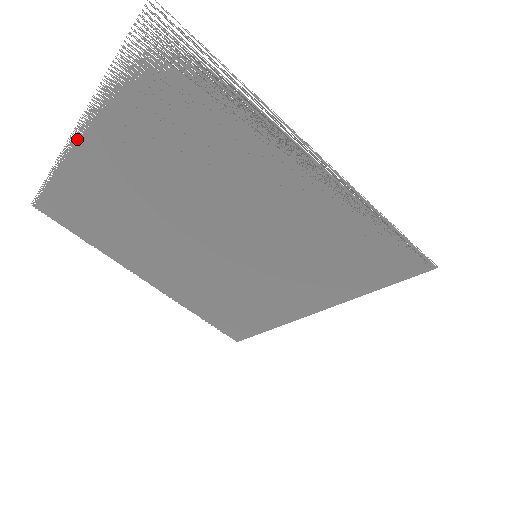
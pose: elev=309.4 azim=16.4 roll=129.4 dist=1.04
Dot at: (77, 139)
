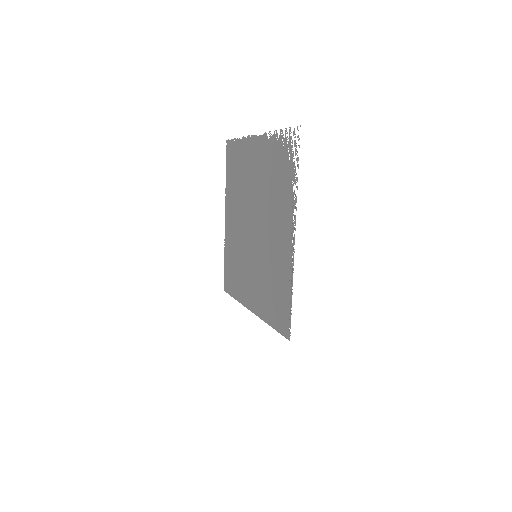
Dot at: (254, 138)
